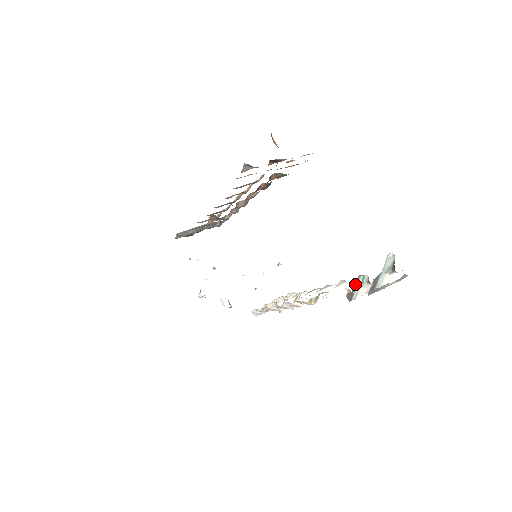
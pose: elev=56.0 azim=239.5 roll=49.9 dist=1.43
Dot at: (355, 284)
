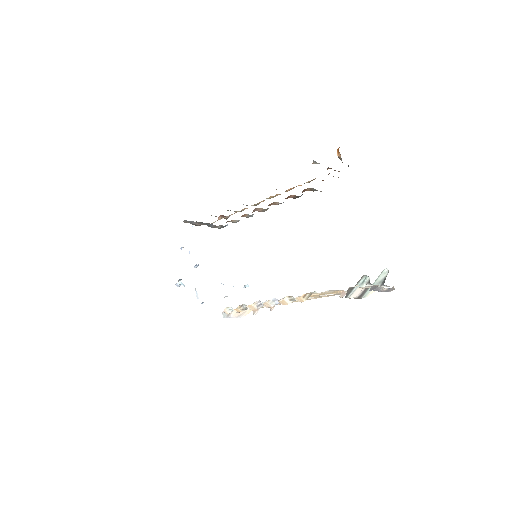
Dot at: (359, 281)
